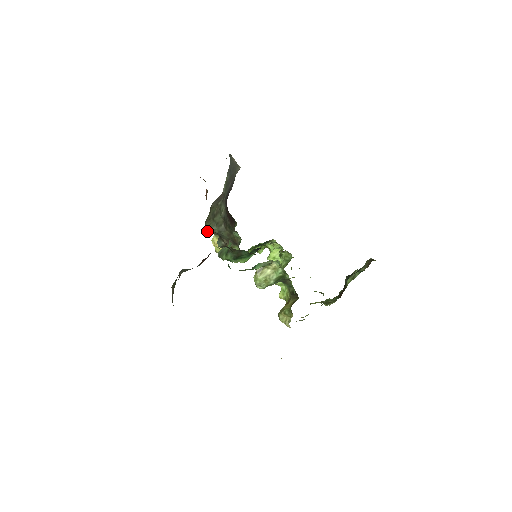
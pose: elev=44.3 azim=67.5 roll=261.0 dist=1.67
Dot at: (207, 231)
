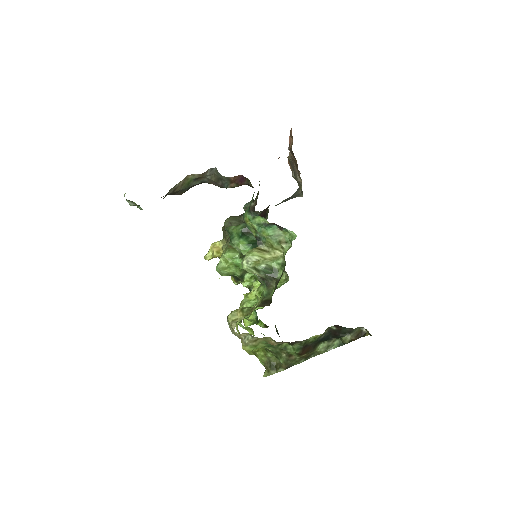
Dot at: (224, 223)
